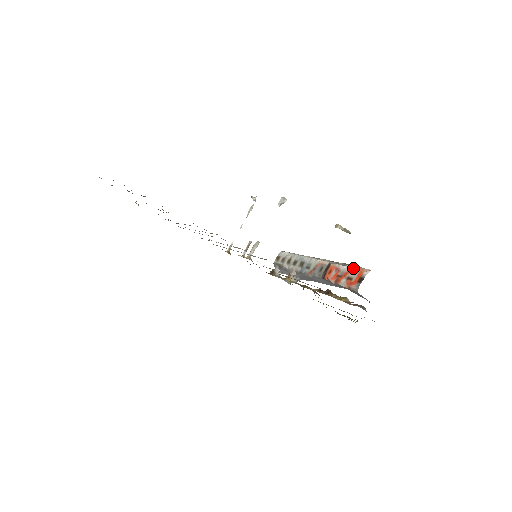
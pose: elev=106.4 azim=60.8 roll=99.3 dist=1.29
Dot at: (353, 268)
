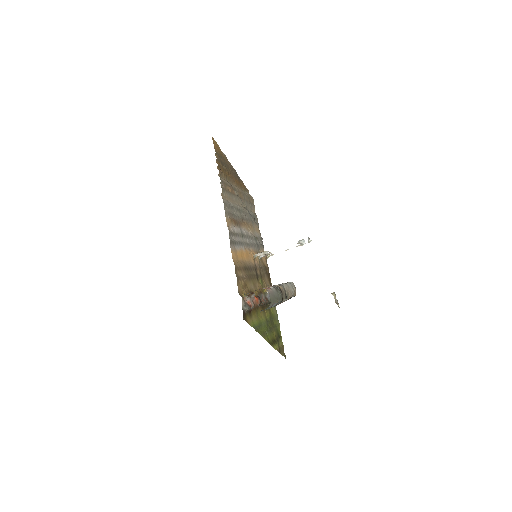
Dot at: occluded
